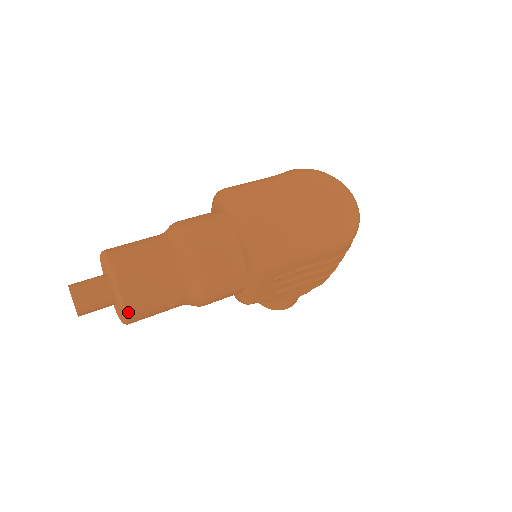
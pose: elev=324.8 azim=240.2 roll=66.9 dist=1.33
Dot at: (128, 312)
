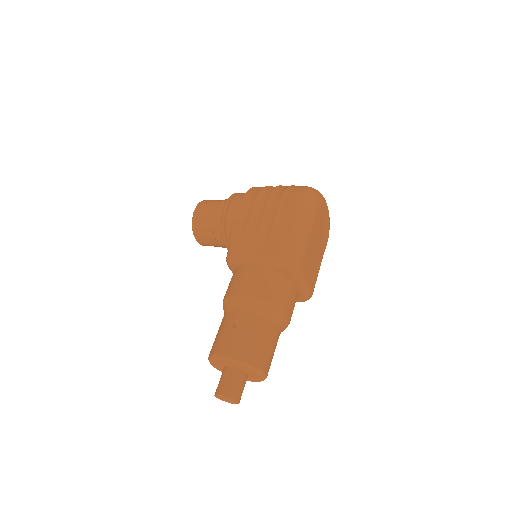
Dot at: occluded
